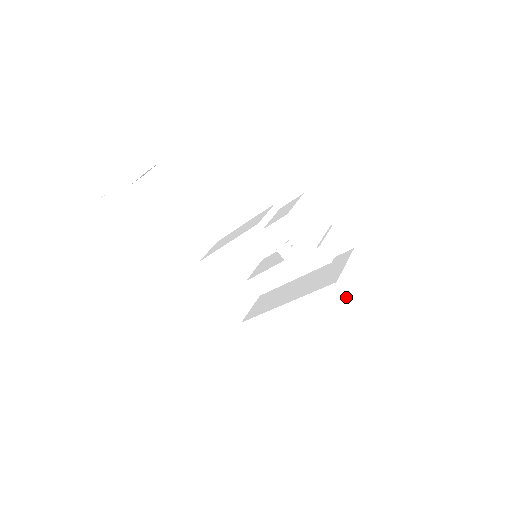
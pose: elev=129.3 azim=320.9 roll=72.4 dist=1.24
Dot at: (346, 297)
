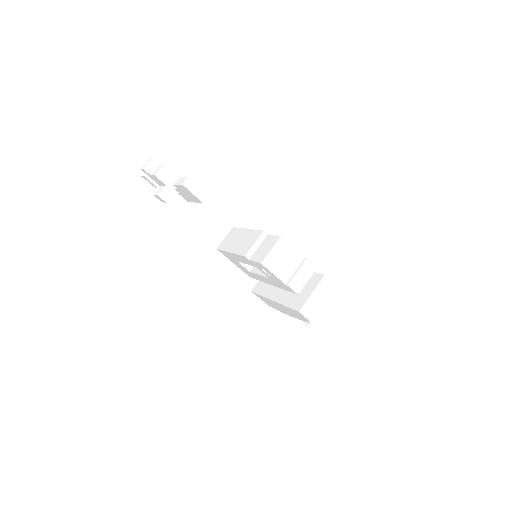
Dot at: (307, 320)
